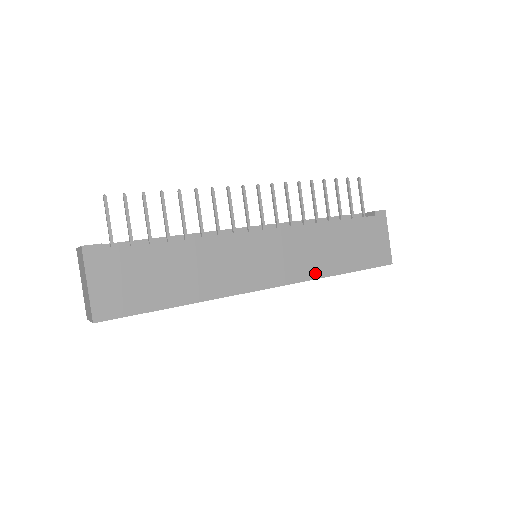
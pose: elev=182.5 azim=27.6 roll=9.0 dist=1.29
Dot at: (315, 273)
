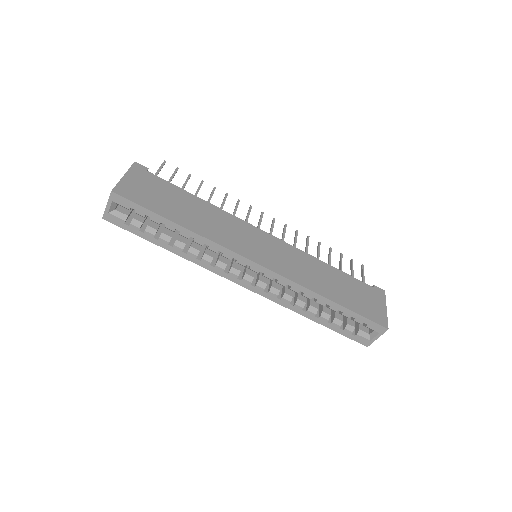
Dot at: (305, 283)
